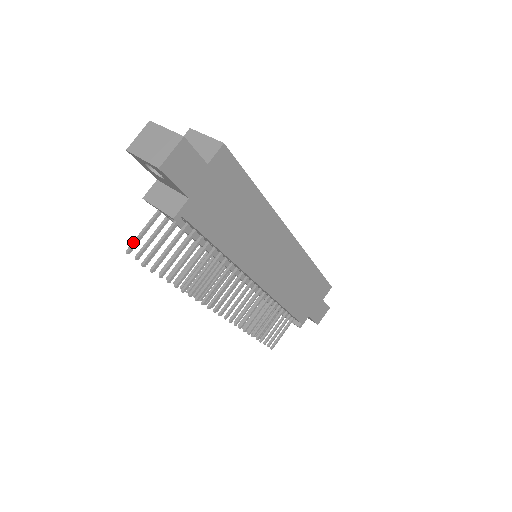
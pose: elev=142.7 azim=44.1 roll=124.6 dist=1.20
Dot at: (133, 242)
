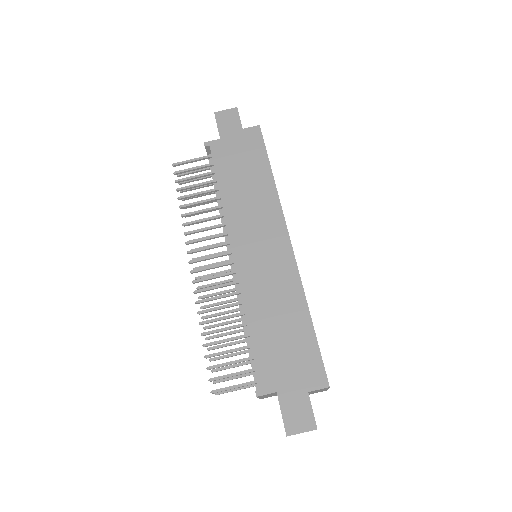
Dot at: (185, 173)
